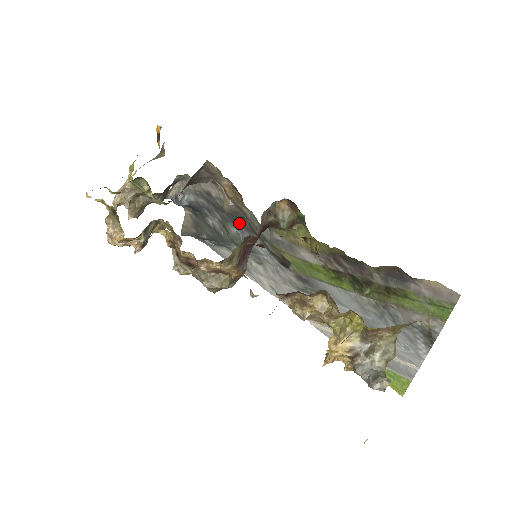
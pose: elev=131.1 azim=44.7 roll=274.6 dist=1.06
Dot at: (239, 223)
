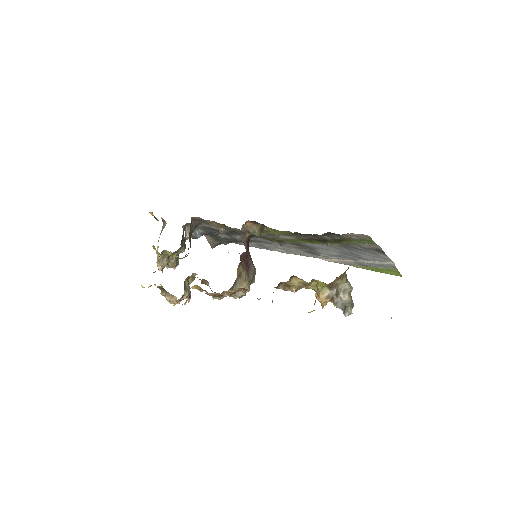
Dot at: (237, 234)
